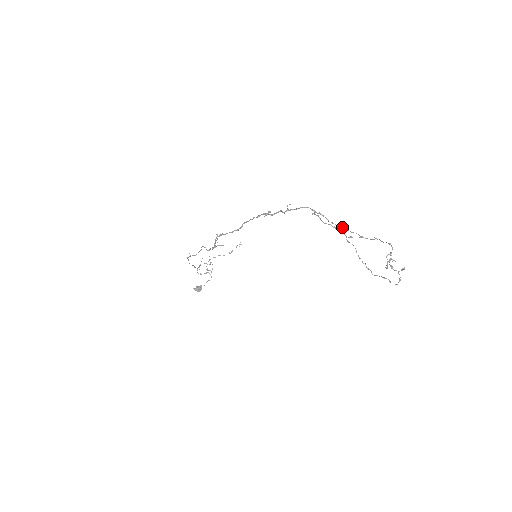
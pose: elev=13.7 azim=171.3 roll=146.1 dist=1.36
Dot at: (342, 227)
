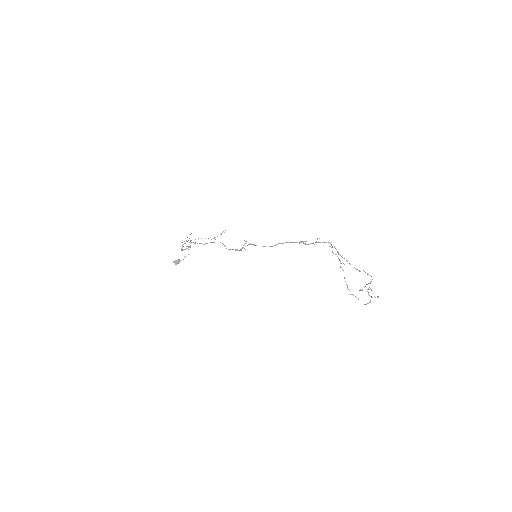
Dot at: (346, 260)
